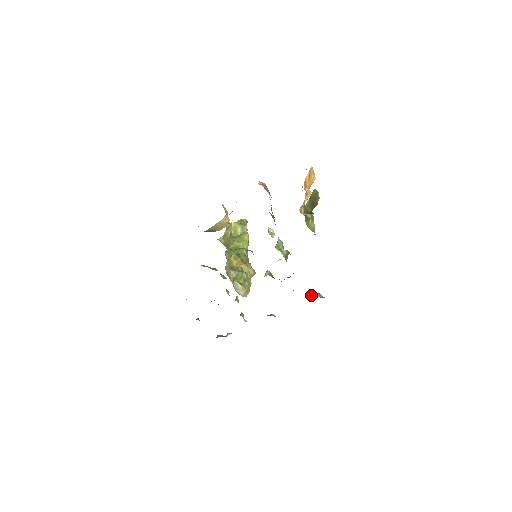
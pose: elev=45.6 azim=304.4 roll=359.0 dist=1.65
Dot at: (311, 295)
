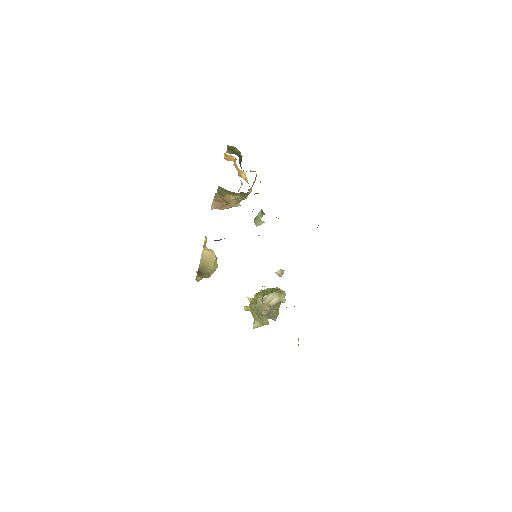
Dot at: occluded
